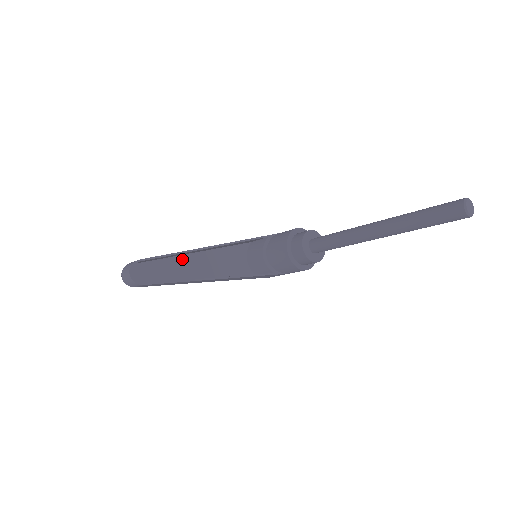
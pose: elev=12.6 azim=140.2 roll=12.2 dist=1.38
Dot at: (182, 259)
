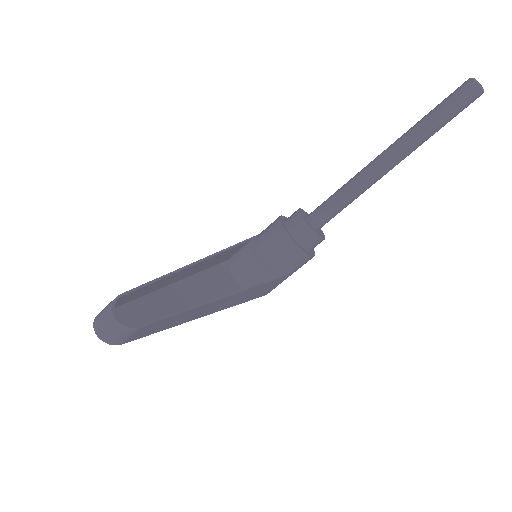
Dot at: (165, 293)
